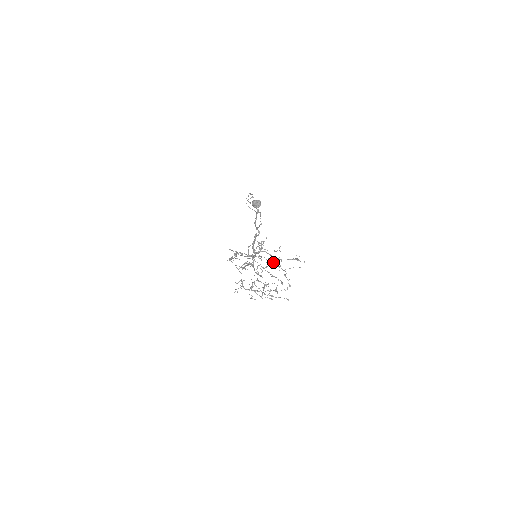
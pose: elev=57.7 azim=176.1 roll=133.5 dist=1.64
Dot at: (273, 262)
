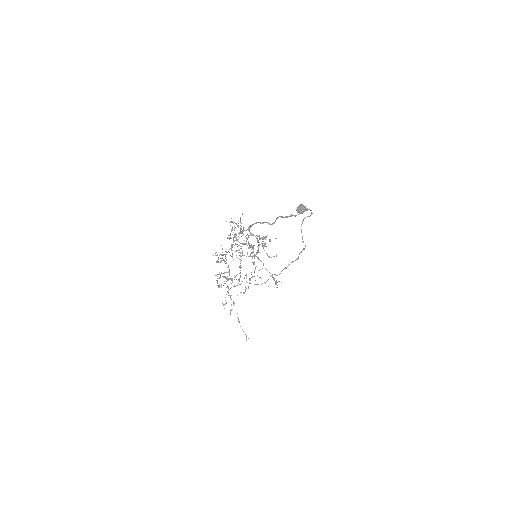
Dot at: (254, 257)
